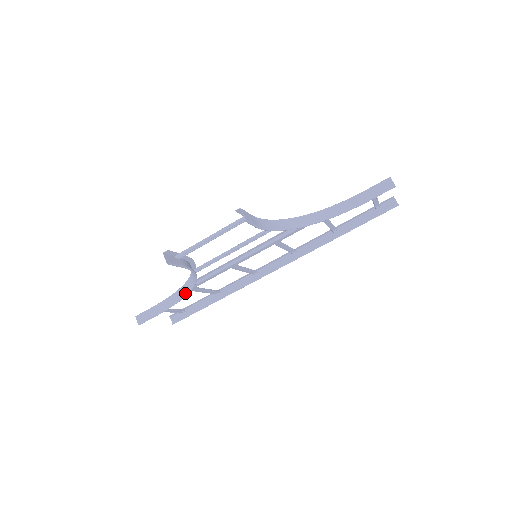
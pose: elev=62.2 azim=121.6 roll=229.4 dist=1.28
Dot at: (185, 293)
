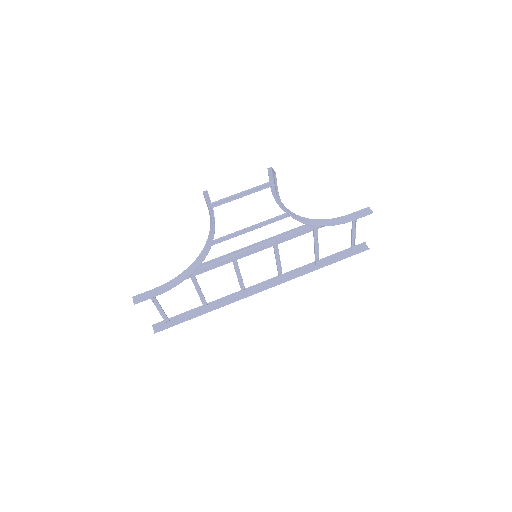
Dot at: (190, 272)
